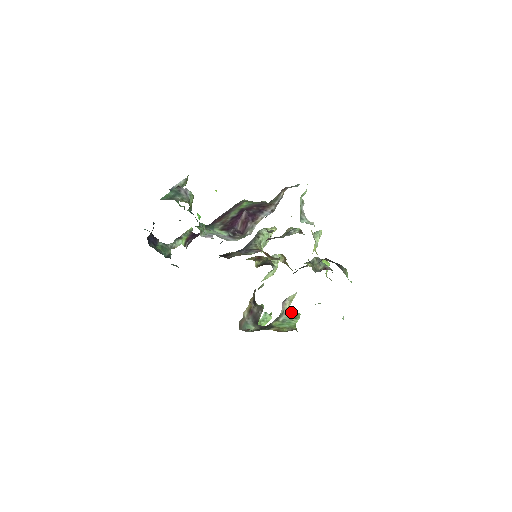
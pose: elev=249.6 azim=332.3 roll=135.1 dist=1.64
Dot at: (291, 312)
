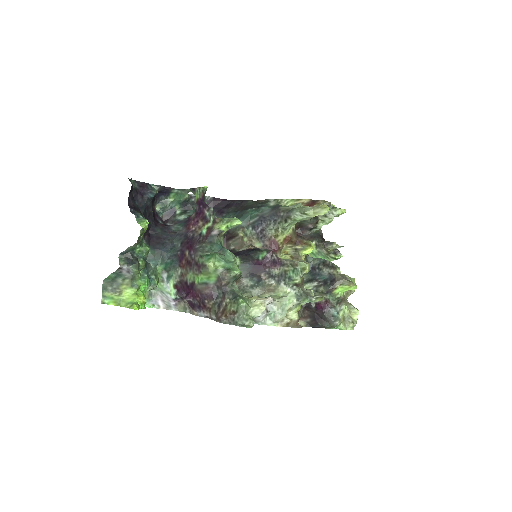
Dot at: (333, 250)
